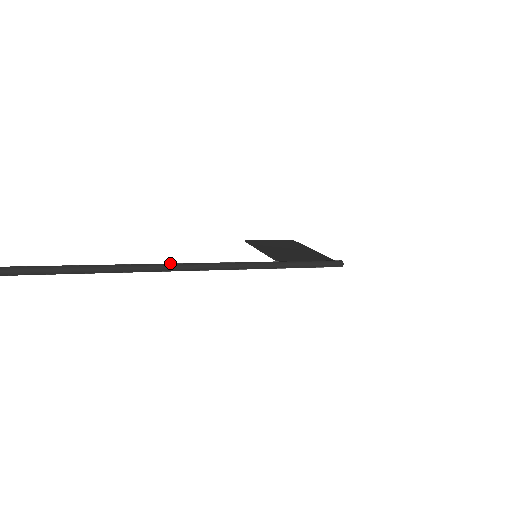
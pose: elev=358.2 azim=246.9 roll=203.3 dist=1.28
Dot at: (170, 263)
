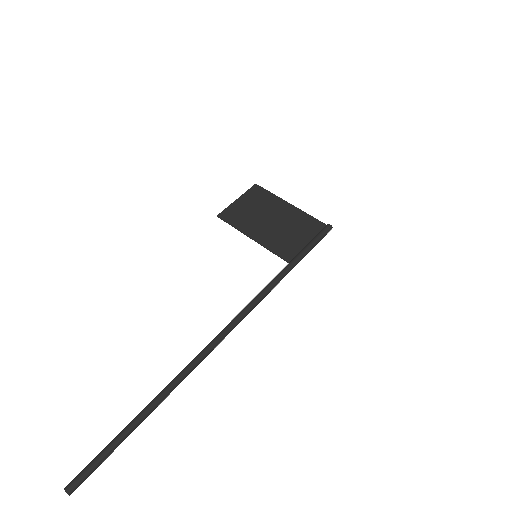
Dot at: (215, 339)
